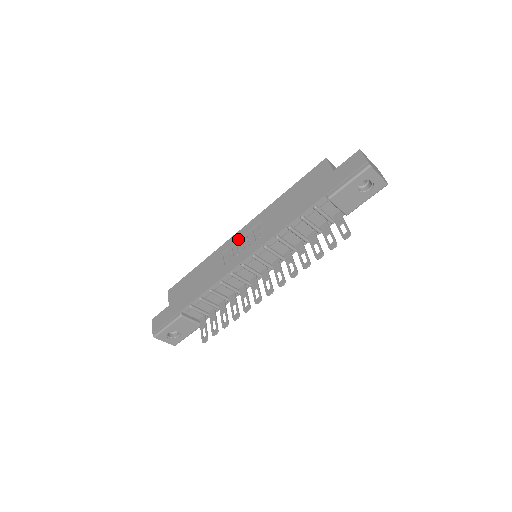
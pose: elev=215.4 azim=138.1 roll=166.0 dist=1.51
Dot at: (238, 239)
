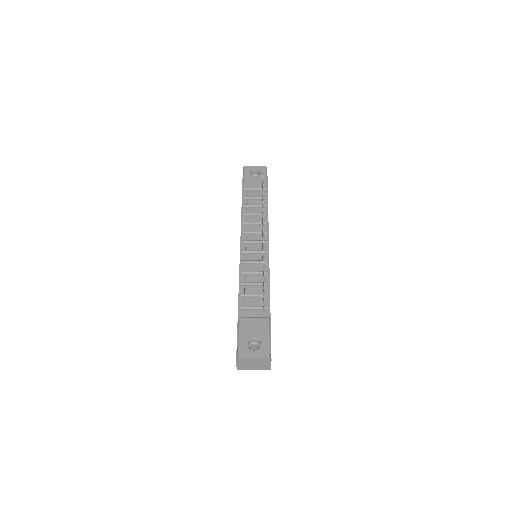
Dot at: occluded
